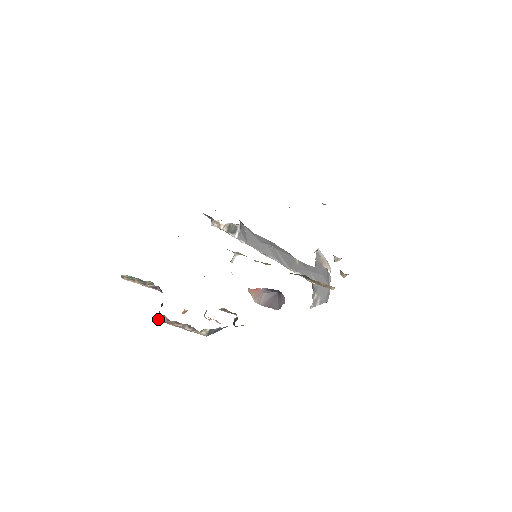
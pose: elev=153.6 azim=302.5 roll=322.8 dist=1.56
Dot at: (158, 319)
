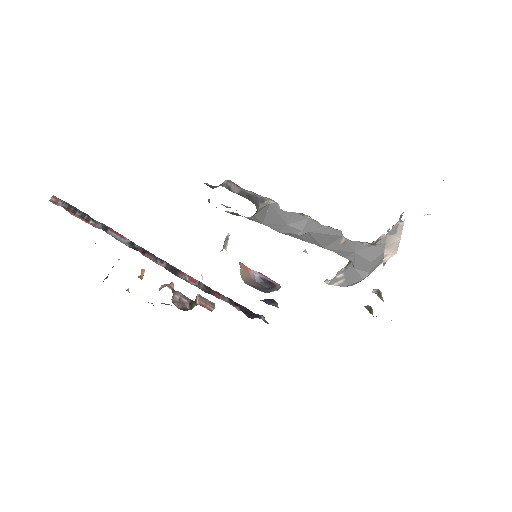
Dot at: occluded
